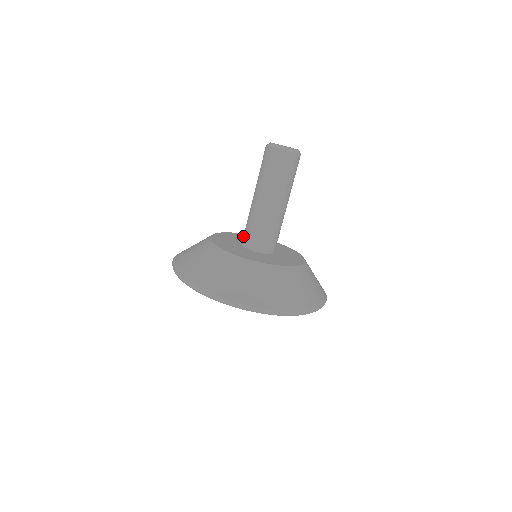
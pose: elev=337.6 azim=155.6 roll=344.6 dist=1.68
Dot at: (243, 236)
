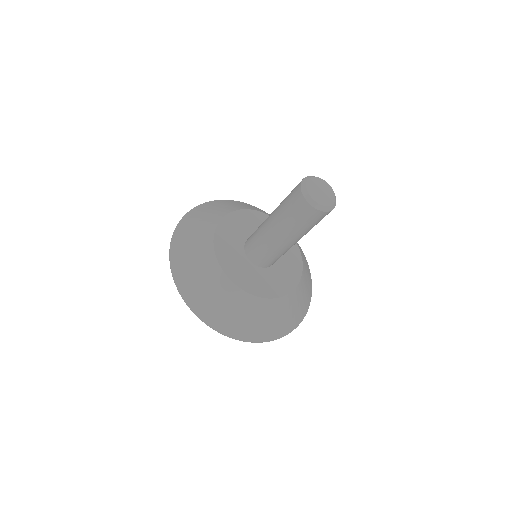
Dot at: (251, 235)
